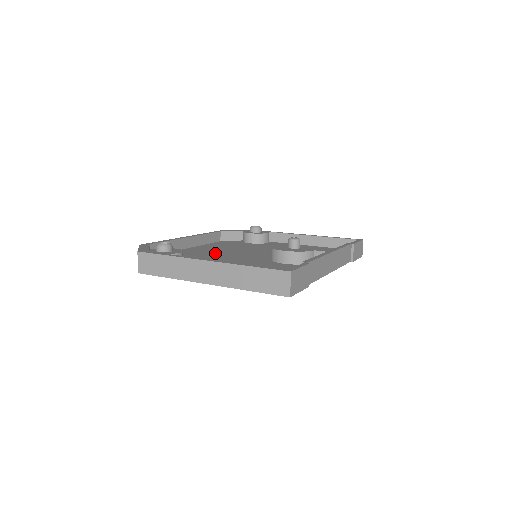
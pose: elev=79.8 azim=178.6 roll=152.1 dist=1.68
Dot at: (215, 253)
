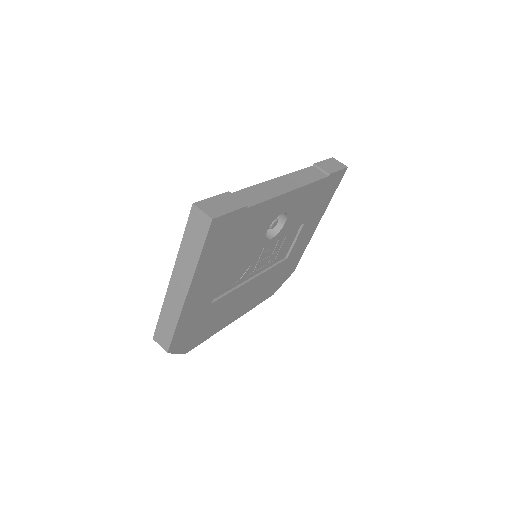
Dot at: occluded
